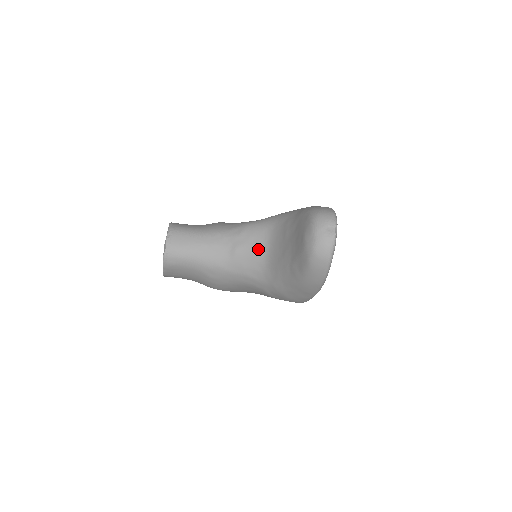
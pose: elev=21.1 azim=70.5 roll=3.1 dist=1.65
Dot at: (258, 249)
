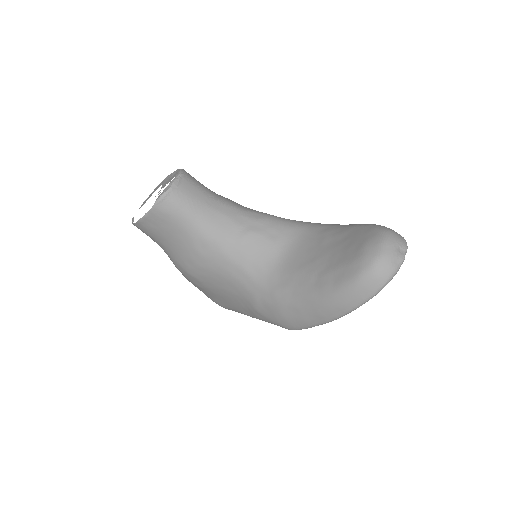
Dot at: (275, 245)
